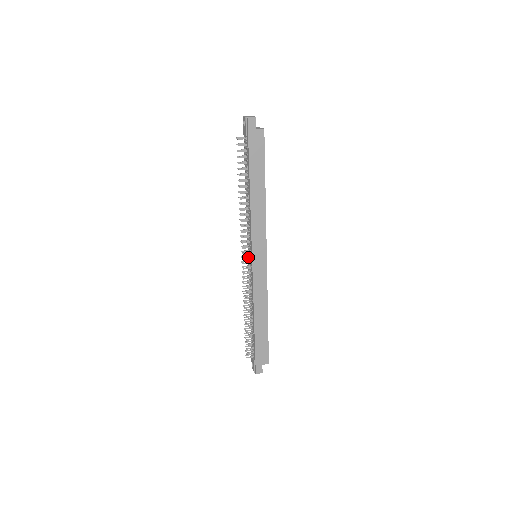
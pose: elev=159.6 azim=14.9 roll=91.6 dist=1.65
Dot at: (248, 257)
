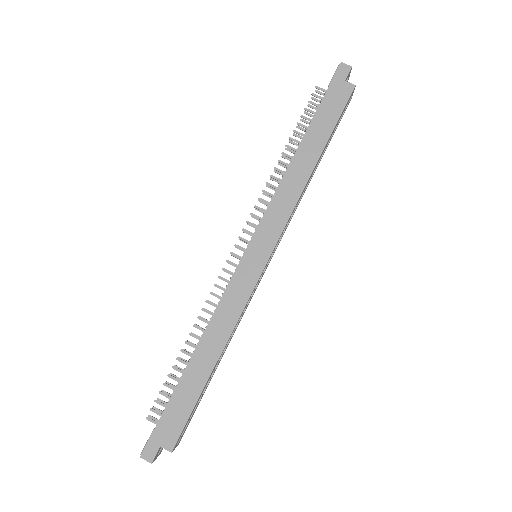
Dot at: (244, 248)
